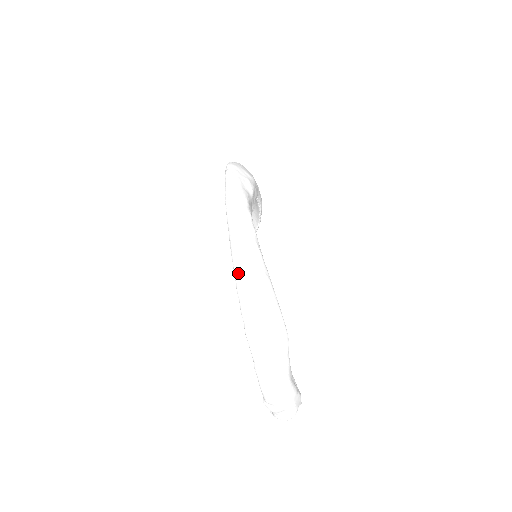
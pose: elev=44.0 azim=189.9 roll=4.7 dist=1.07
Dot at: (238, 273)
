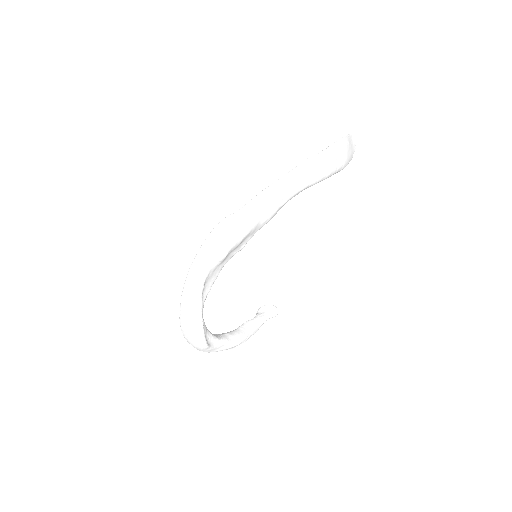
Dot at: (180, 314)
